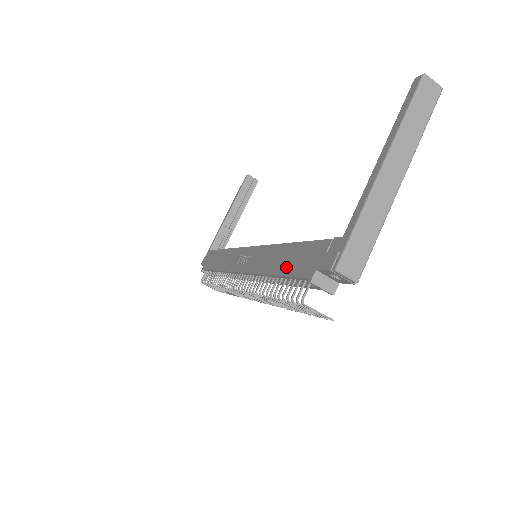
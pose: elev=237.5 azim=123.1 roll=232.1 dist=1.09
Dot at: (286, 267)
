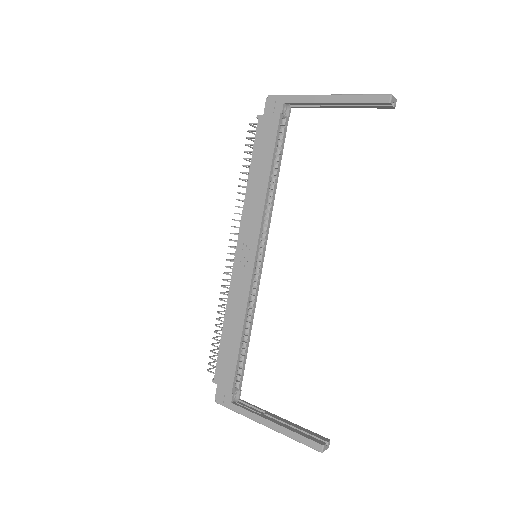
Dot at: (224, 346)
